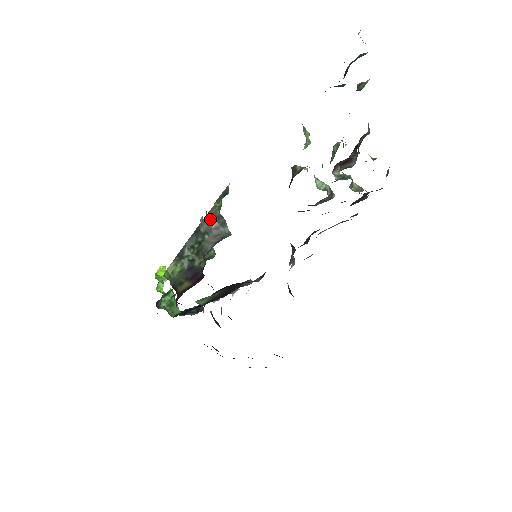
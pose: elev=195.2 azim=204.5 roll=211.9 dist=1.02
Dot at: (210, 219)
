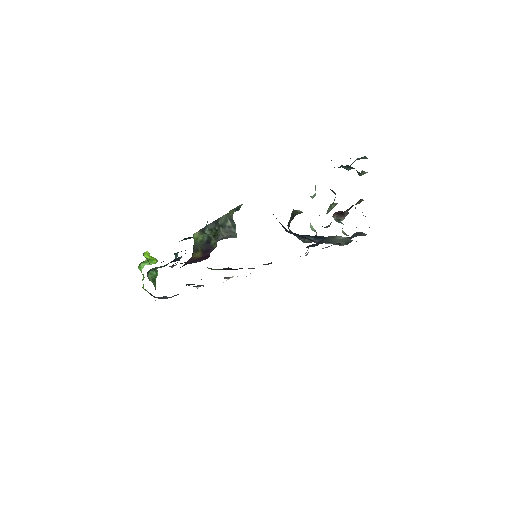
Dot at: (227, 218)
